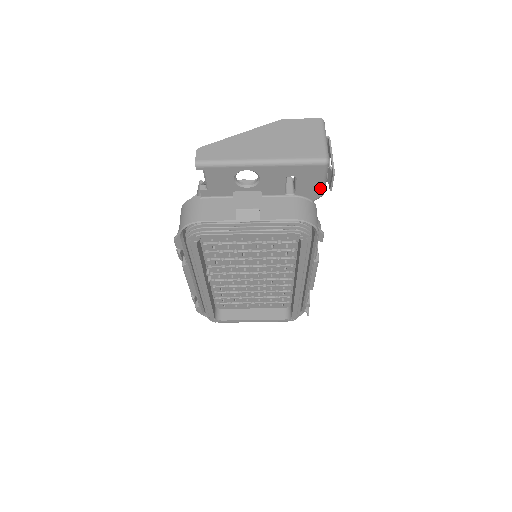
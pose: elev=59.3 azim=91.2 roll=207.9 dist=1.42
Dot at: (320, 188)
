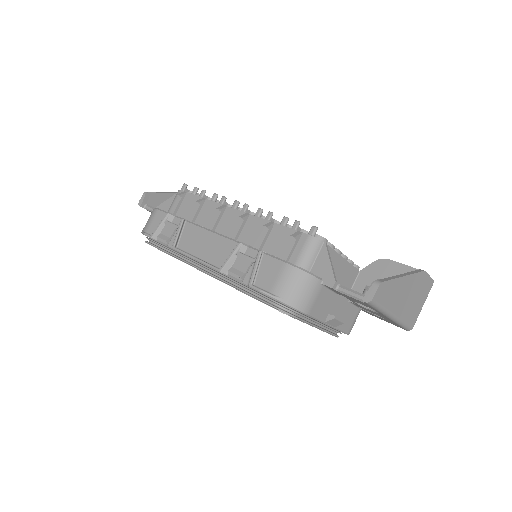
Dot at: occluded
